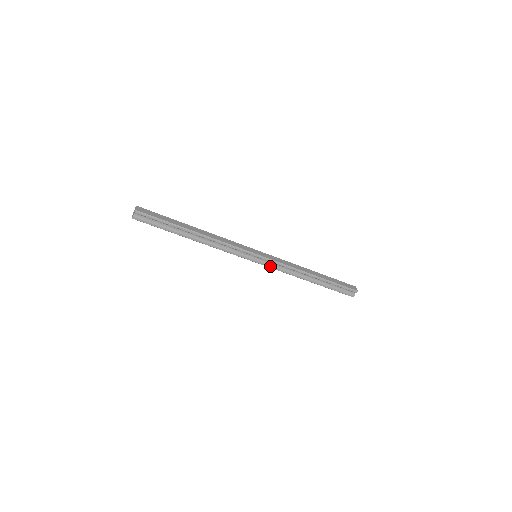
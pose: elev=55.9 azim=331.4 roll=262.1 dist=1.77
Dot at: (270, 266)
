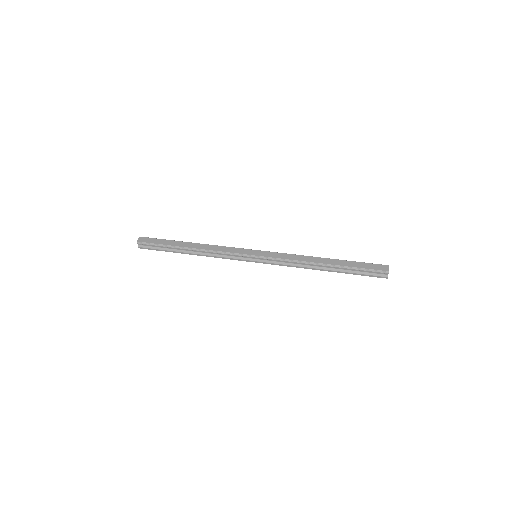
Dot at: (272, 263)
